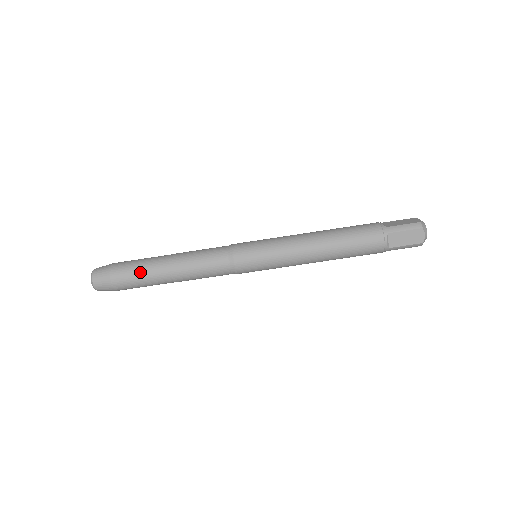
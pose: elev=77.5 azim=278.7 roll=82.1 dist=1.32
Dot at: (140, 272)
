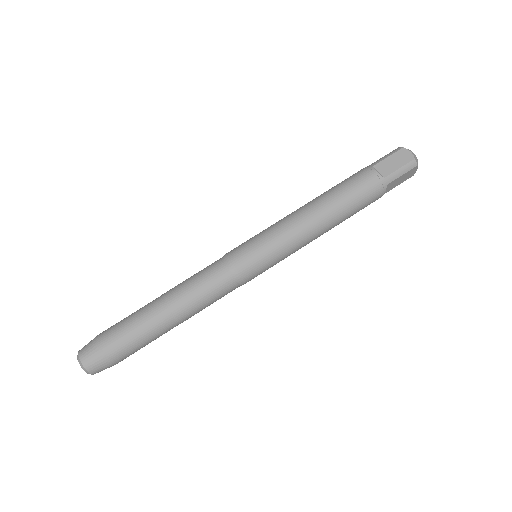
Dot at: (131, 319)
